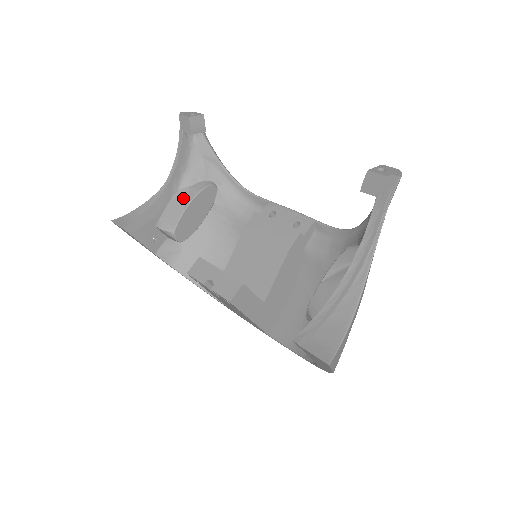
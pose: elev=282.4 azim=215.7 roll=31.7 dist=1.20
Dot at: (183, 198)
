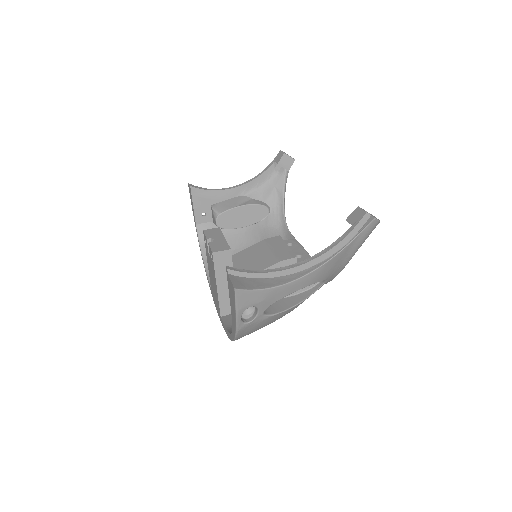
Dot at: (242, 201)
